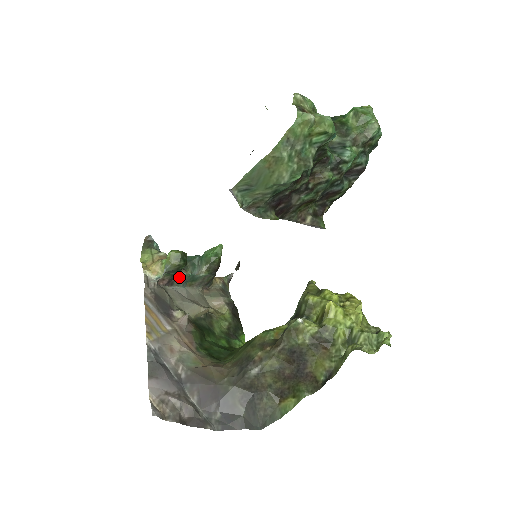
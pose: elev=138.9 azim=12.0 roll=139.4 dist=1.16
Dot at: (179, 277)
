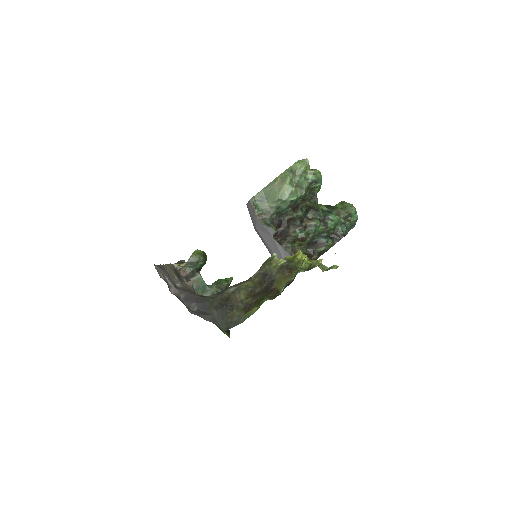
Dot at: (195, 278)
